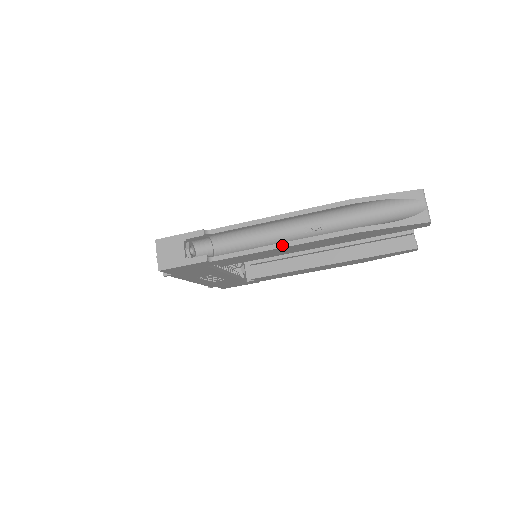
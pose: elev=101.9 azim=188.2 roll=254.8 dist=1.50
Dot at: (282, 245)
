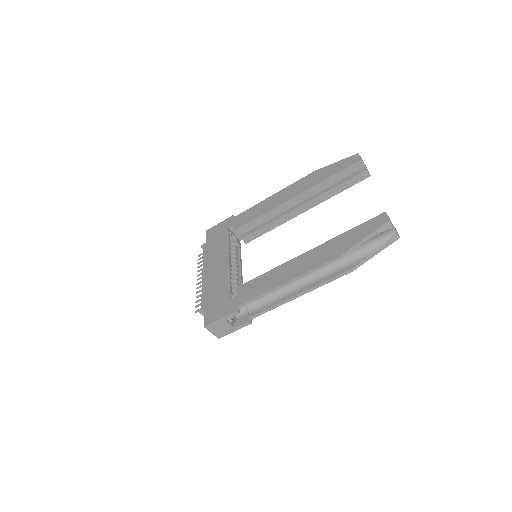
Dot at: (300, 295)
